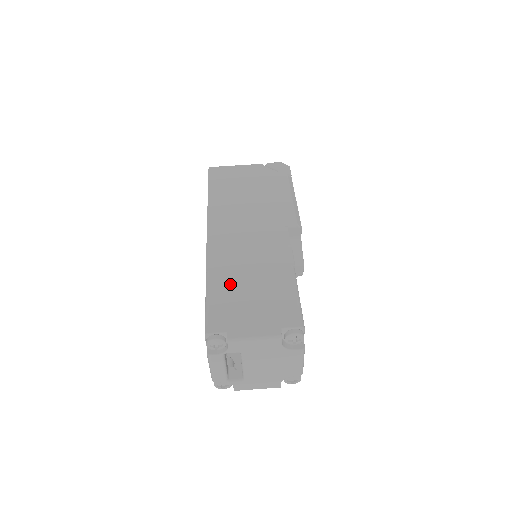
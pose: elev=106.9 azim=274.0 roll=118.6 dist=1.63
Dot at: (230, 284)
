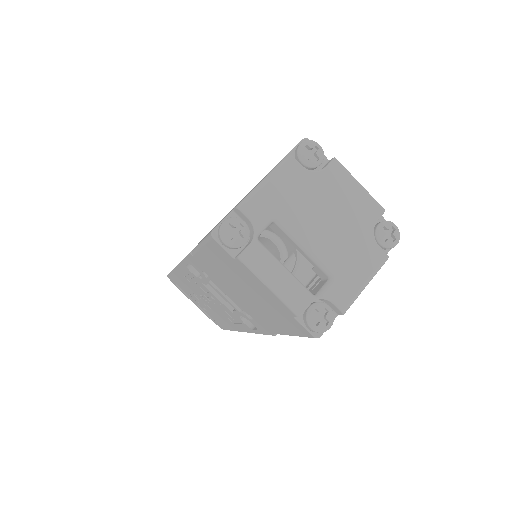
Dot at: occluded
